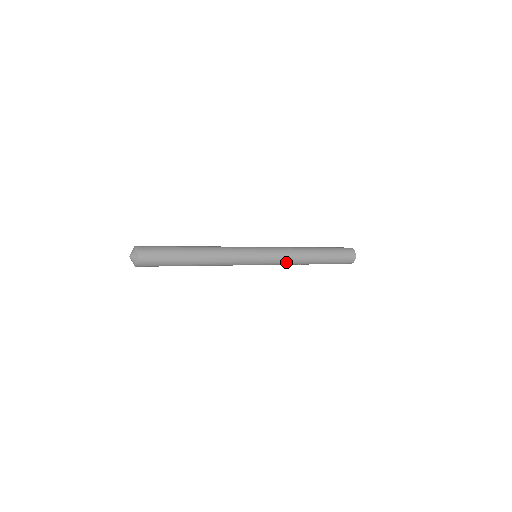
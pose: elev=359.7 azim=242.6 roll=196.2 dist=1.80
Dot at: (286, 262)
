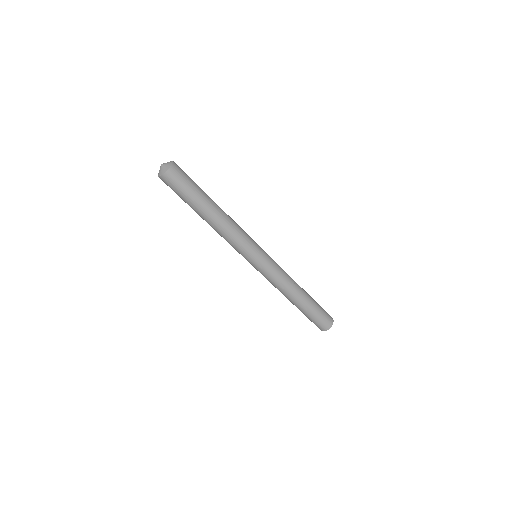
Dot at: (283, 271)
